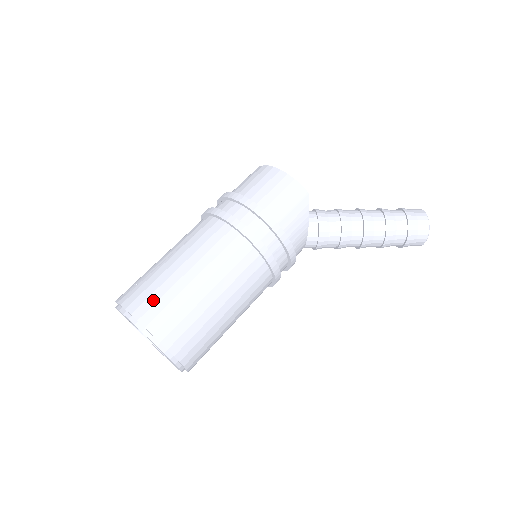
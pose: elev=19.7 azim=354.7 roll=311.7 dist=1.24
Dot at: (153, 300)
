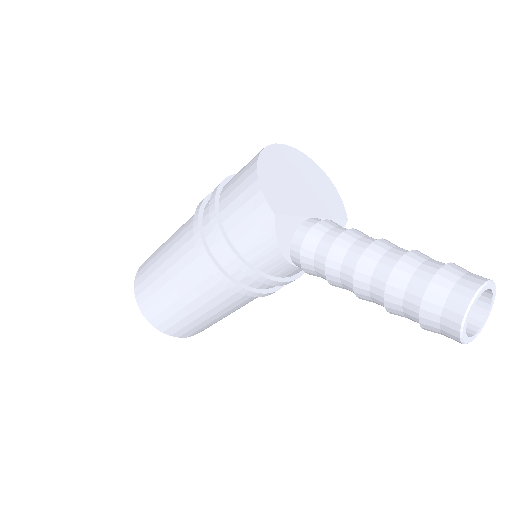
Dot at: (143, 277)
